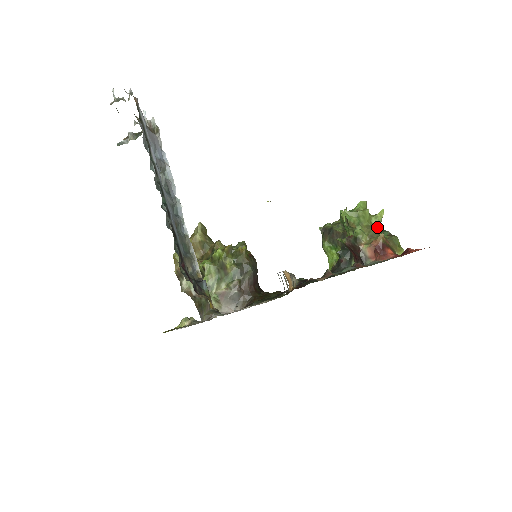
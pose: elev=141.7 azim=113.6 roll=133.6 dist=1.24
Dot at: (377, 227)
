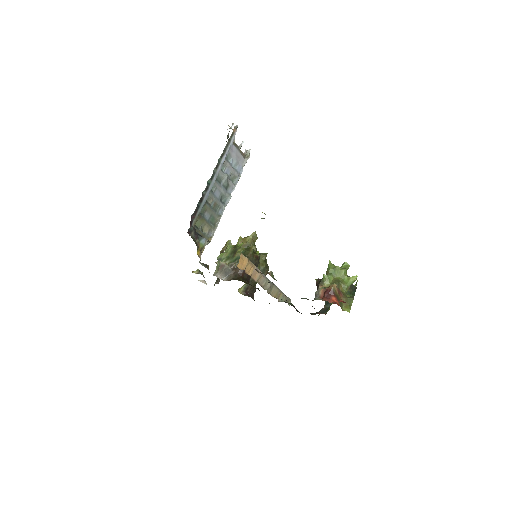
Dot at: (344, 284)
